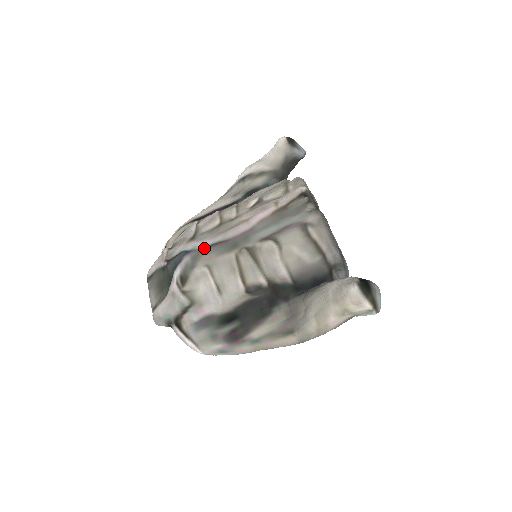
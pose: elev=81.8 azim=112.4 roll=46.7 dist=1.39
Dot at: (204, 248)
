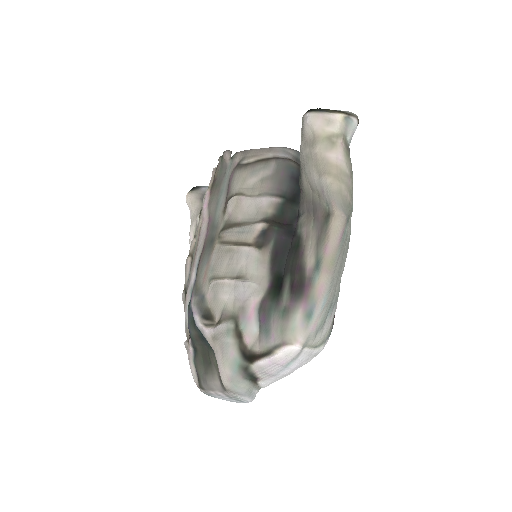
Dot at: (195, 277)
